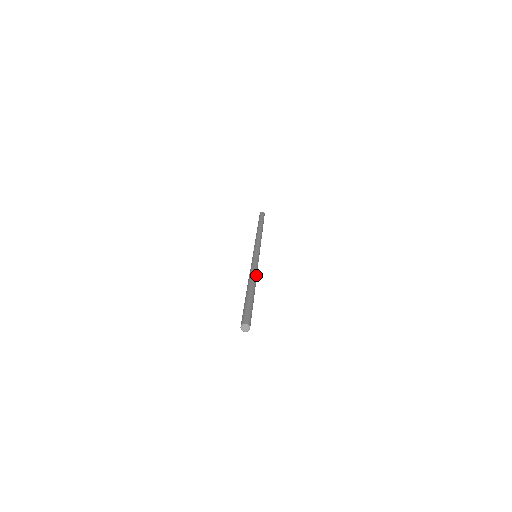
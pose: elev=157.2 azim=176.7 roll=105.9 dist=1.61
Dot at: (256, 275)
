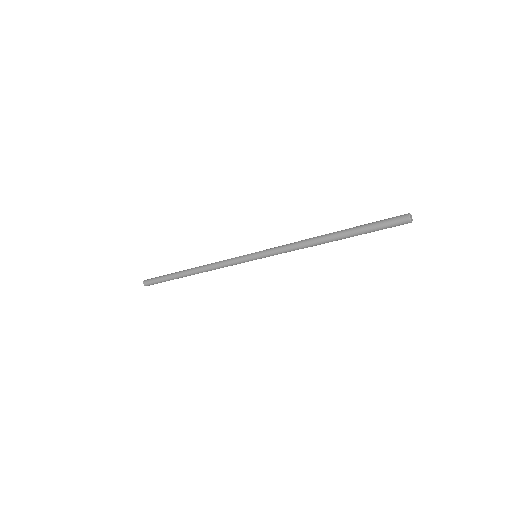
Dot at: occluded
